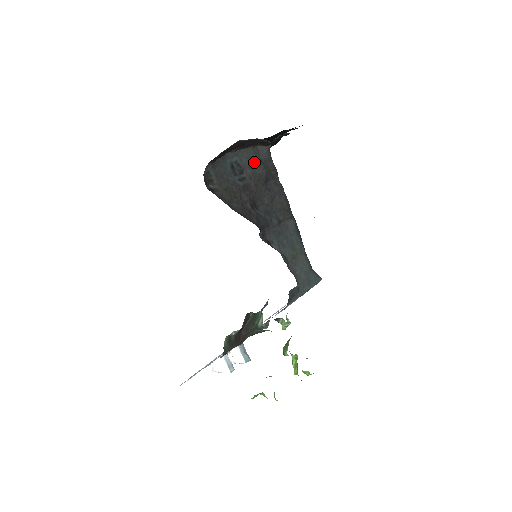
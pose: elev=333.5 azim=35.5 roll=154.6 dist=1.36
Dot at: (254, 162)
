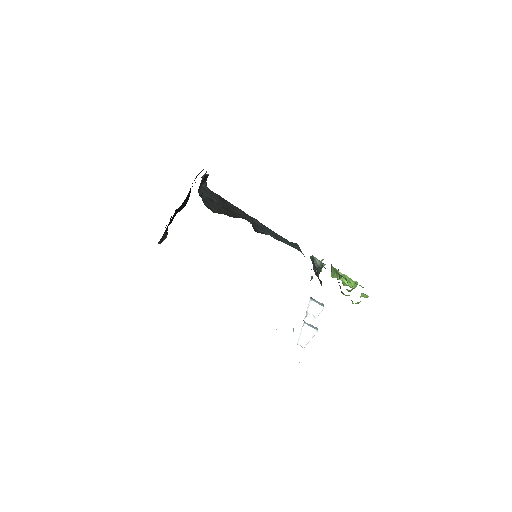
Dot at: (209, 194)
